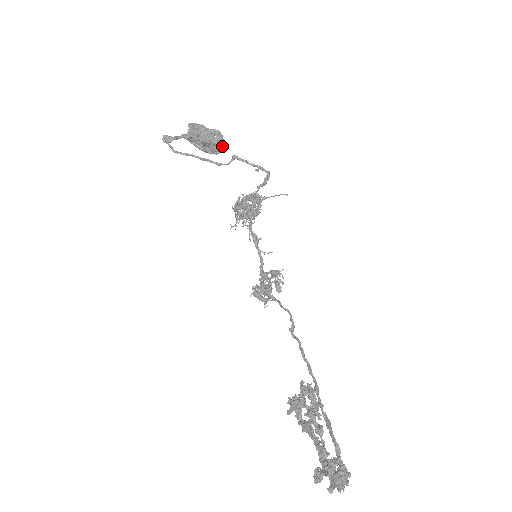
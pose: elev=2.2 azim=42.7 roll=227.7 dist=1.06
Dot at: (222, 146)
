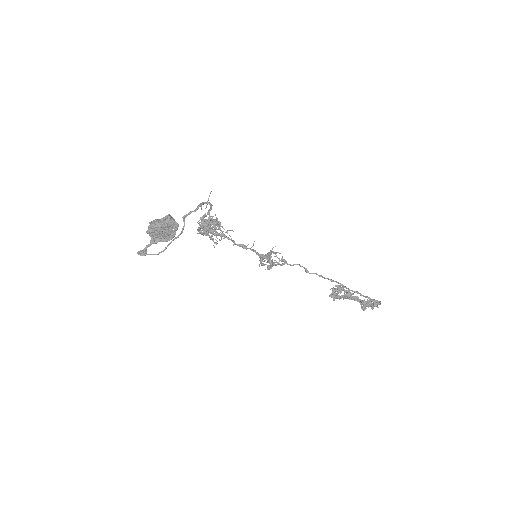
Dot at: (174, 220)
